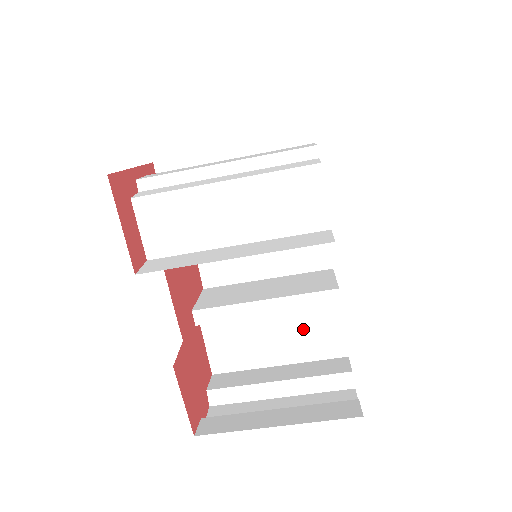
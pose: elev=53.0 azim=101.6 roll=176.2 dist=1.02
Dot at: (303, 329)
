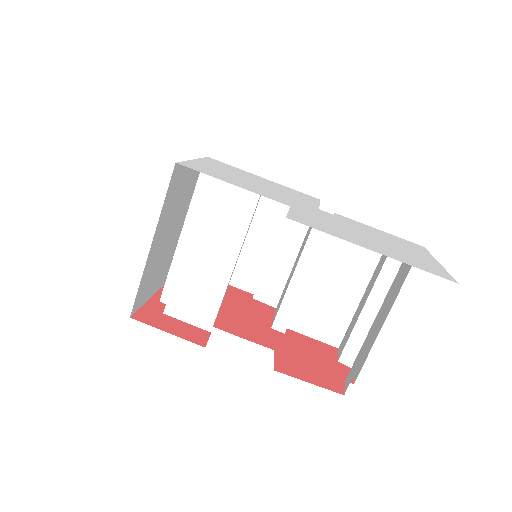
Dot at: (343, 256)
